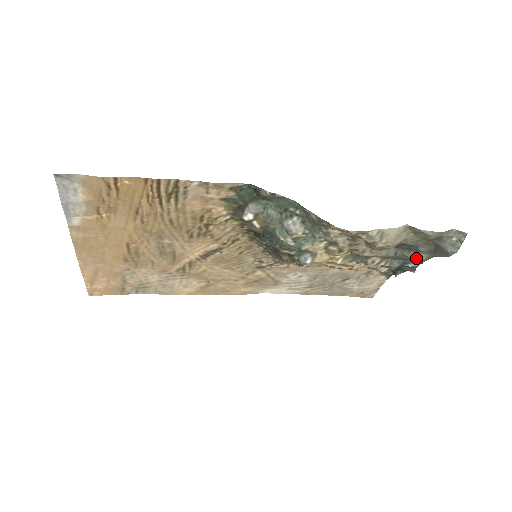
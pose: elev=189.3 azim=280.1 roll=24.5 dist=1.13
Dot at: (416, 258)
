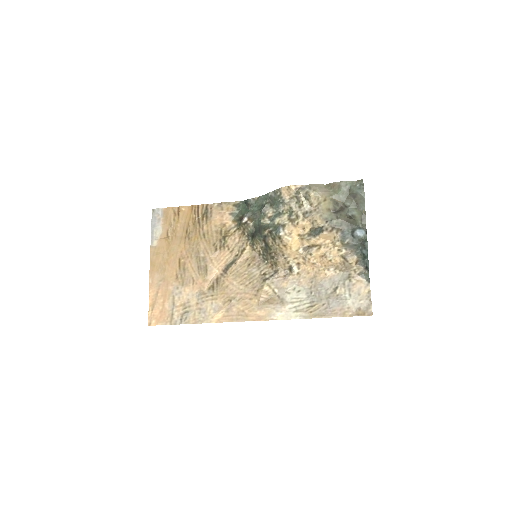
Dot at: (348, 212)
